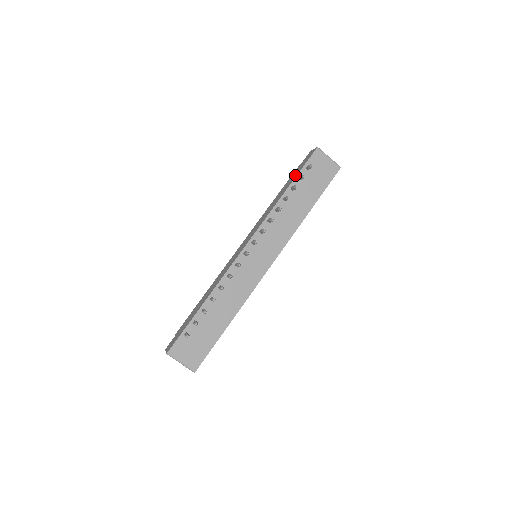
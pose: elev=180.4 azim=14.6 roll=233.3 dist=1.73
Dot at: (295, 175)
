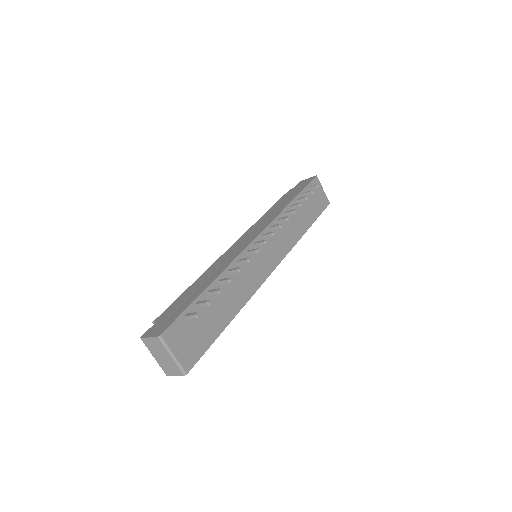
Dot at: (297, 191)
